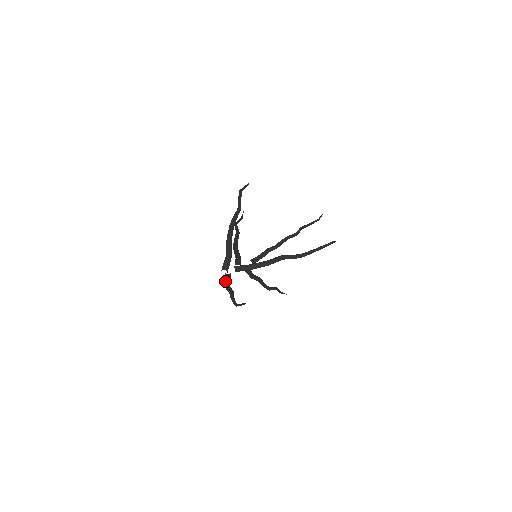
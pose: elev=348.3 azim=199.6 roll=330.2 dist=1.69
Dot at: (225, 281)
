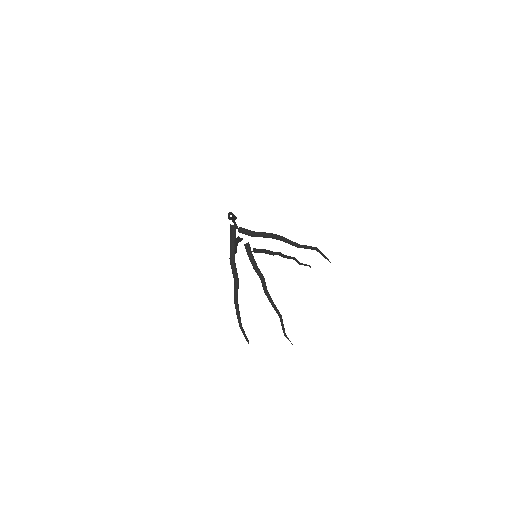
Dot at: (230, 248)
